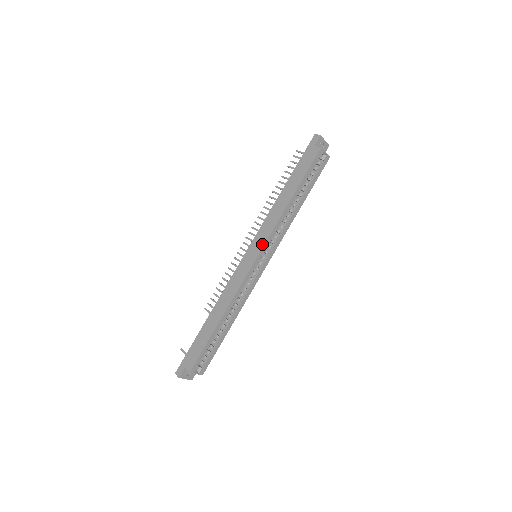
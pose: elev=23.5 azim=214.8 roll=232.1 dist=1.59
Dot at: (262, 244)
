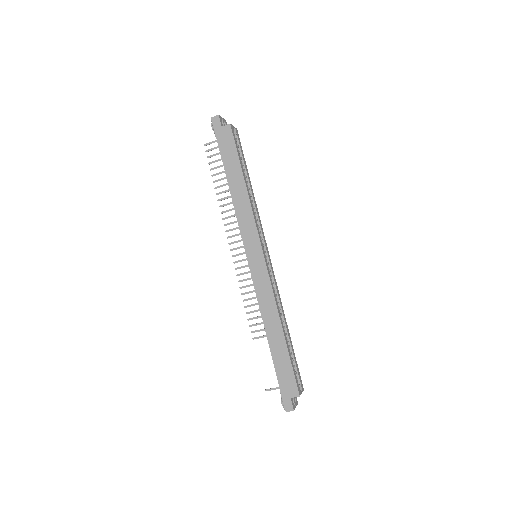
Dot at: (257, 240)
